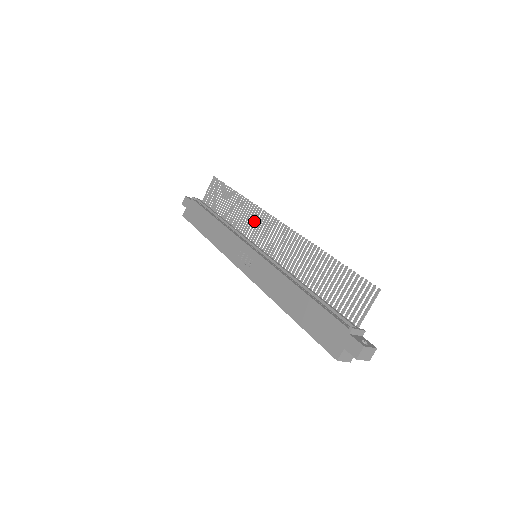
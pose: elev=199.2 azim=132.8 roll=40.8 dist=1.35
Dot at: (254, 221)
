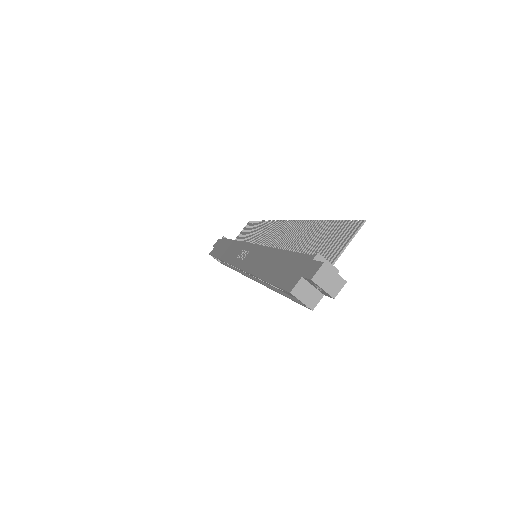
Dot at: (267, 232)
